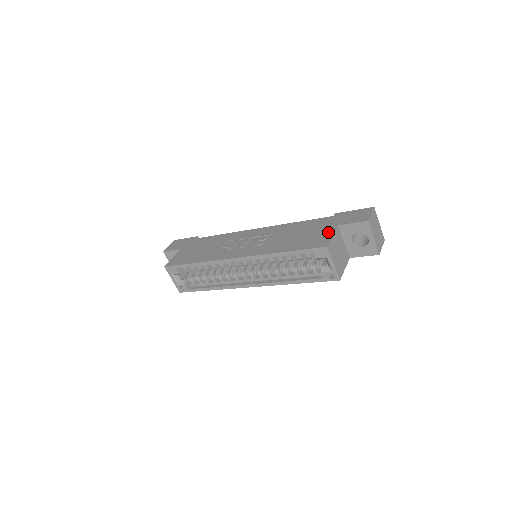
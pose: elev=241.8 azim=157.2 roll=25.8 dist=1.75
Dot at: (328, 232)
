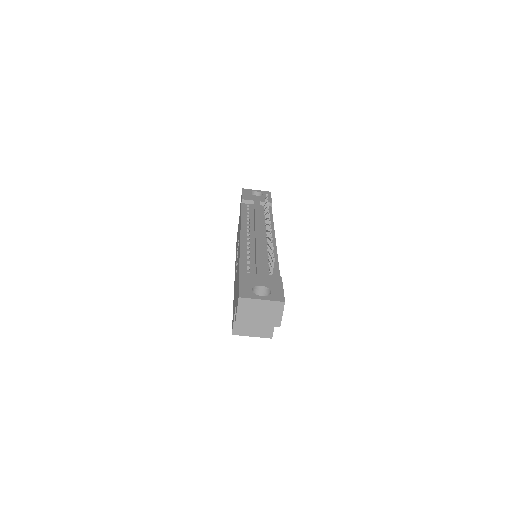
Dot at: occluded
